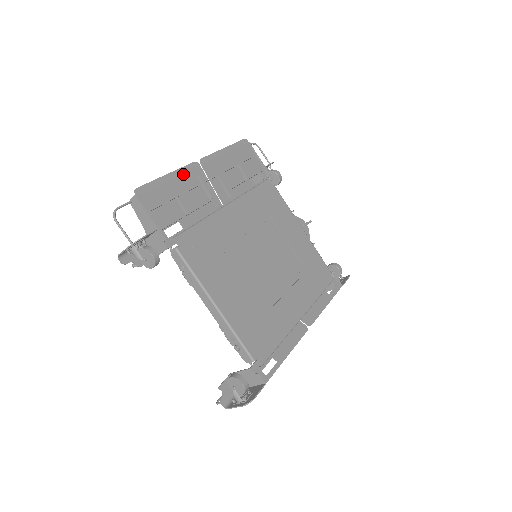
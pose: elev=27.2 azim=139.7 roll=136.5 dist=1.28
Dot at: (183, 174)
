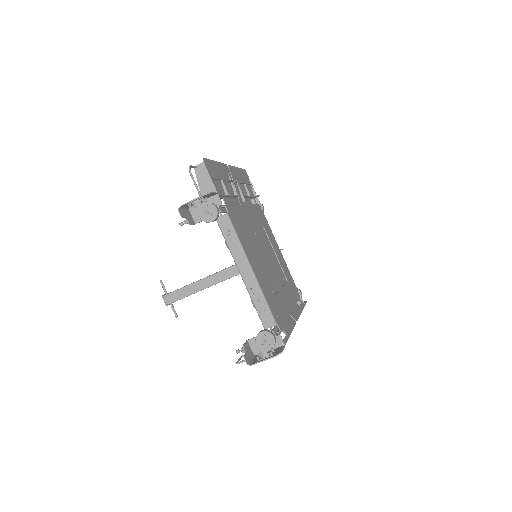
Dot at: (222, 167)
